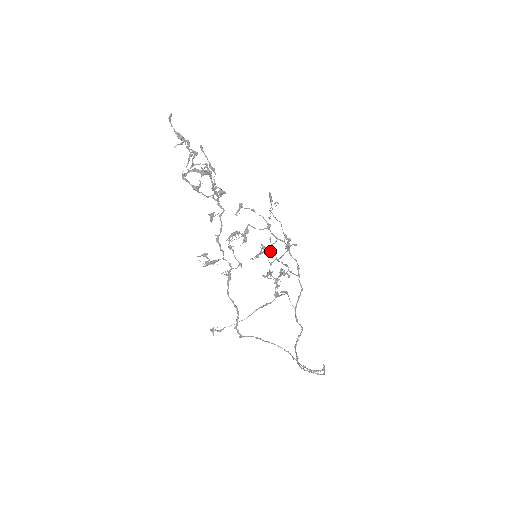
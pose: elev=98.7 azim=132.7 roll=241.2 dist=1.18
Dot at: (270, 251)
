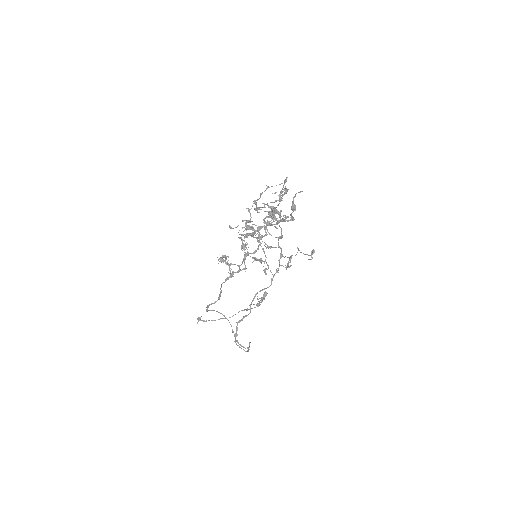
Dot at: (249, 211)
